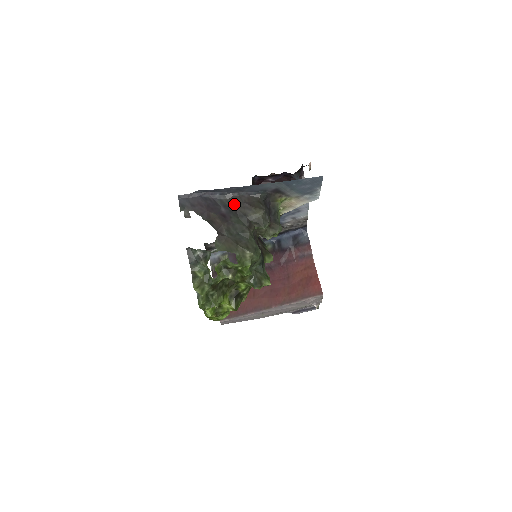
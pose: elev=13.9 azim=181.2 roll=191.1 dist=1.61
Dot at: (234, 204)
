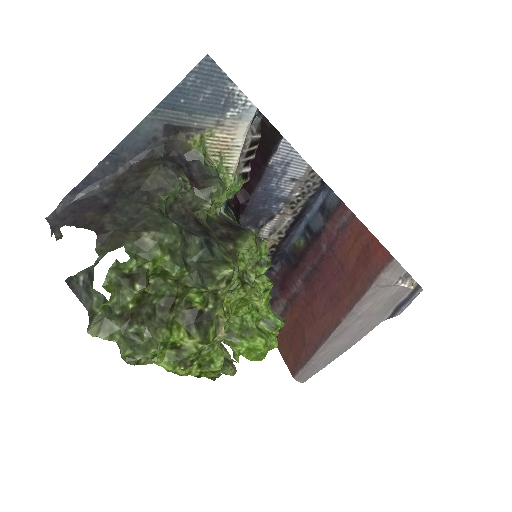
Dot at: (119, 184)
